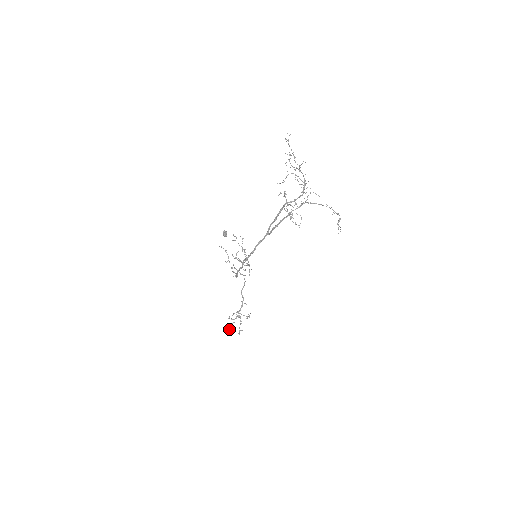
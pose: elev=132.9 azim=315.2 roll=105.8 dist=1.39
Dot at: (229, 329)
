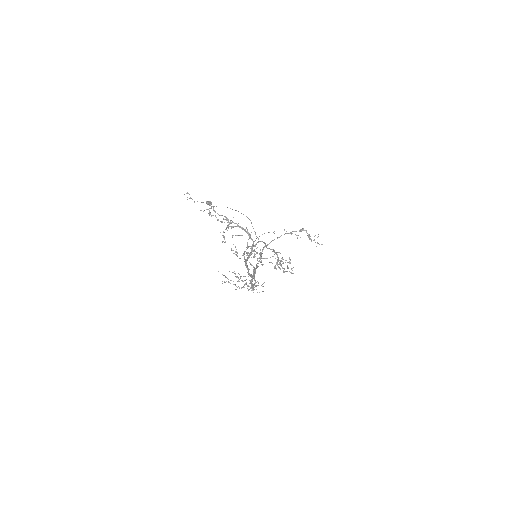
Dot at: occluded
